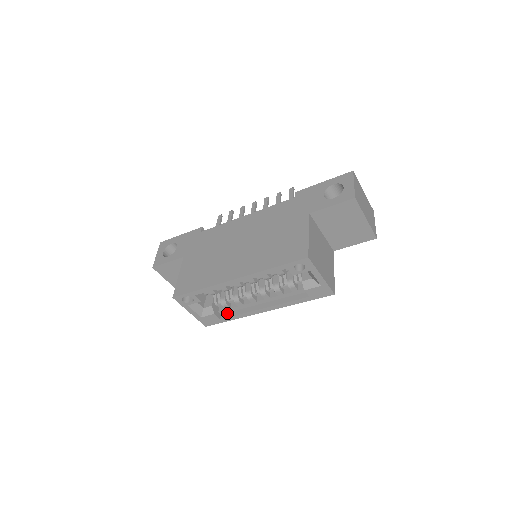
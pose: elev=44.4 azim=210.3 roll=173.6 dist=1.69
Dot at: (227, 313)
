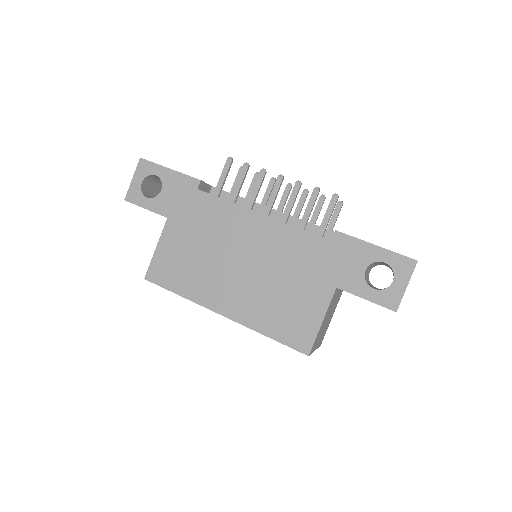
Dot at: occluded
